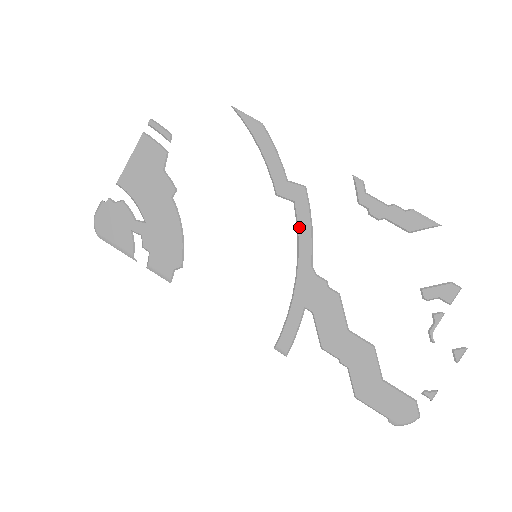
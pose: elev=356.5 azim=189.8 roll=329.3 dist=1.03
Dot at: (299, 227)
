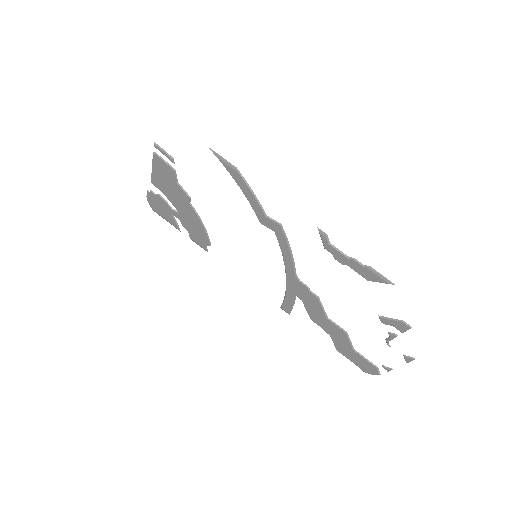
Dot at: (281, 249)
